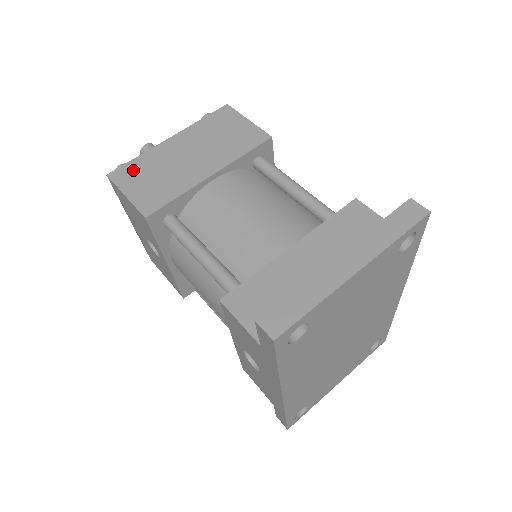
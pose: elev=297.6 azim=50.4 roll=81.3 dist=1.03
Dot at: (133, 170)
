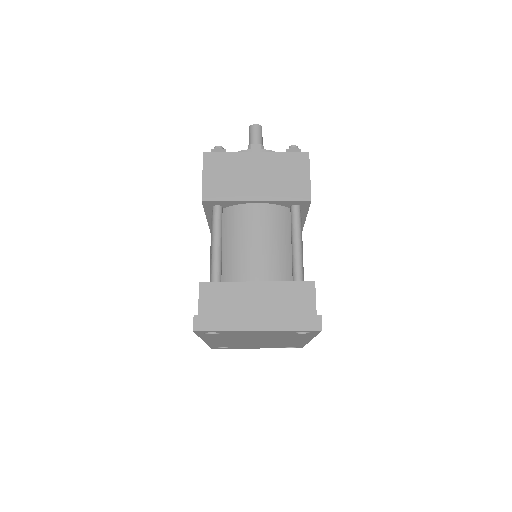
Dot at: (219, 161)
